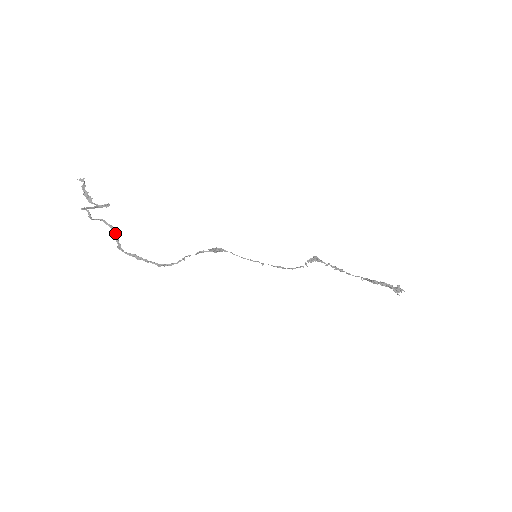
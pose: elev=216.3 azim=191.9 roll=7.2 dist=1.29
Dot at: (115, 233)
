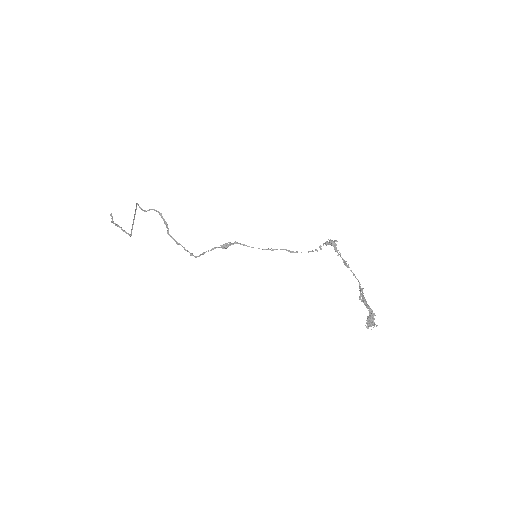
Dot at: (164, 219)
